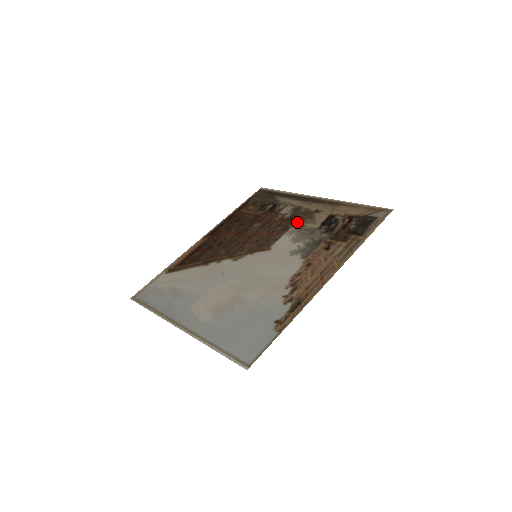
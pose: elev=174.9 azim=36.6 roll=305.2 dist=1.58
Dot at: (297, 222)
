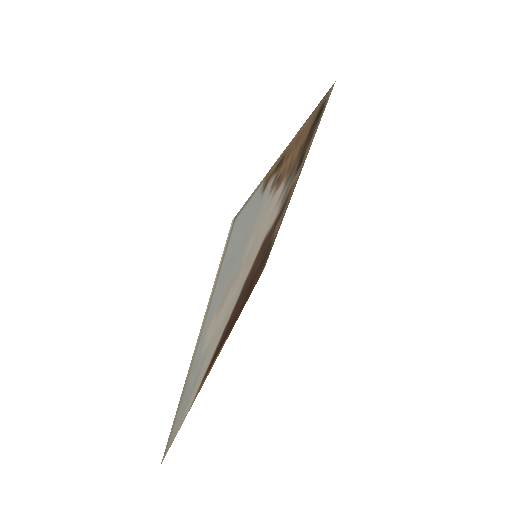
Dot at: (282, 207)
